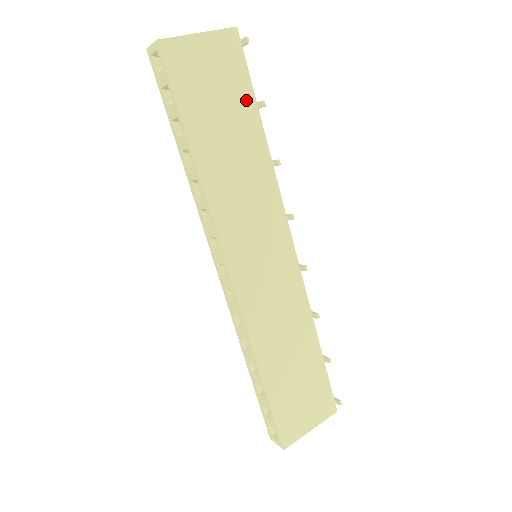
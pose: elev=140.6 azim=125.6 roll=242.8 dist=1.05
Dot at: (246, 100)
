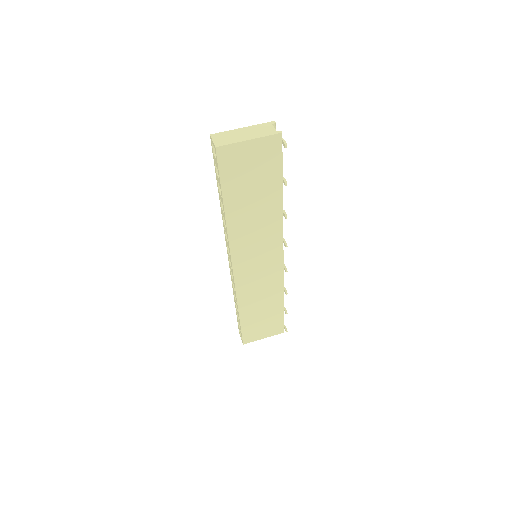
Dot at: (274, 178)
